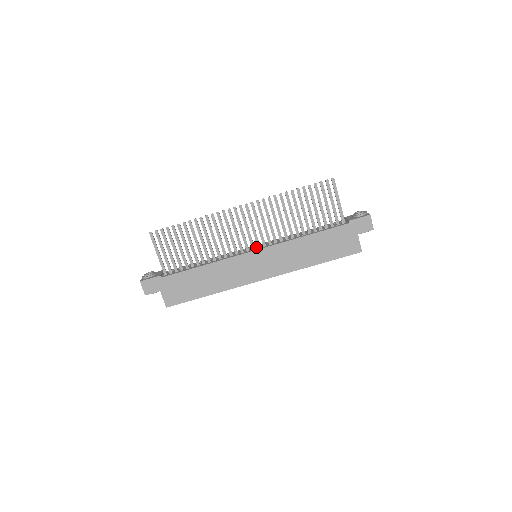
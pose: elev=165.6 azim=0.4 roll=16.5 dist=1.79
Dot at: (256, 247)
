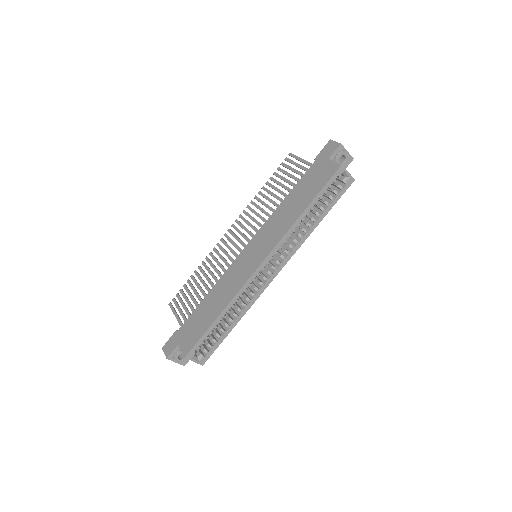
Dot at: occluded
